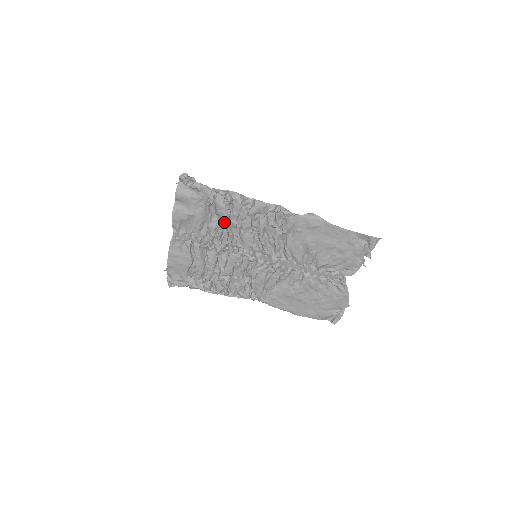
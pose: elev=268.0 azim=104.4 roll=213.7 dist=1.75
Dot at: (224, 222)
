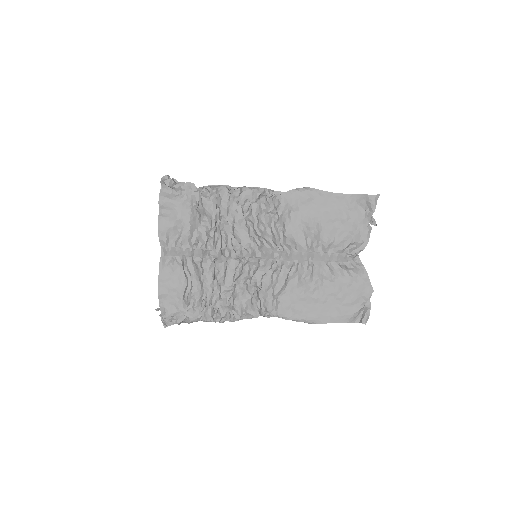
Dot at: (214, 220)
